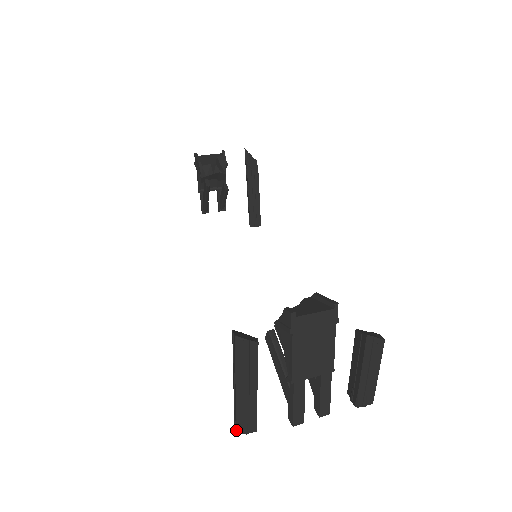
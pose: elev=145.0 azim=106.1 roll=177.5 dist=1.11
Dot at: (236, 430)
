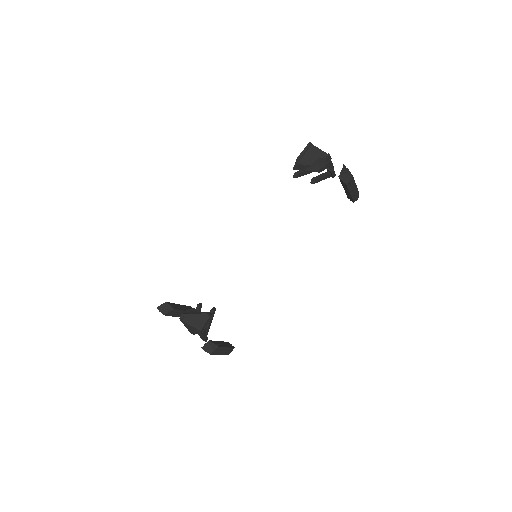
Dot at: occluded
